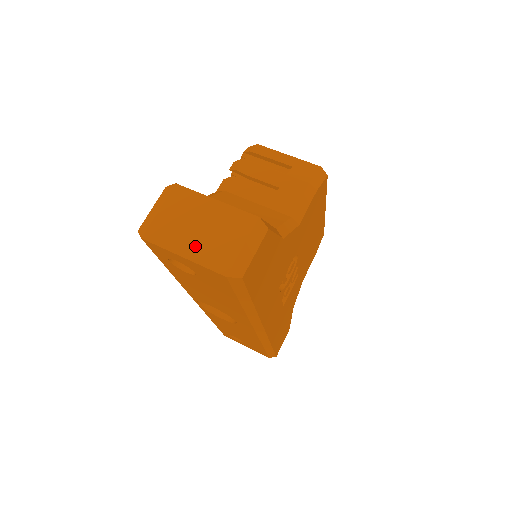
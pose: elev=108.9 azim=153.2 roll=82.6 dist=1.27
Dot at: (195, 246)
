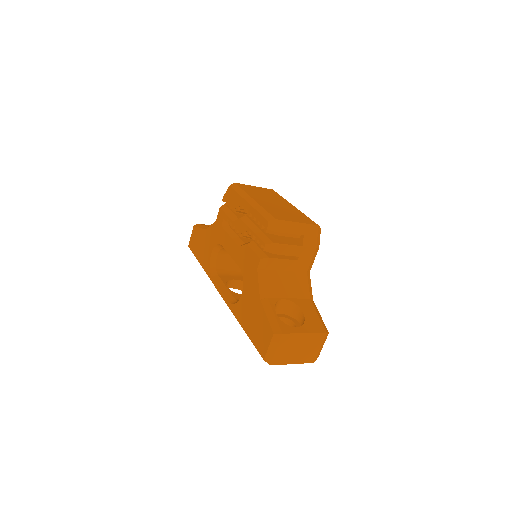
Dot at: (298, 357)
